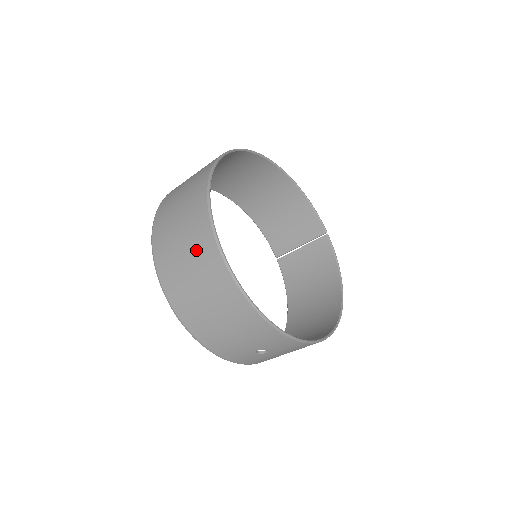
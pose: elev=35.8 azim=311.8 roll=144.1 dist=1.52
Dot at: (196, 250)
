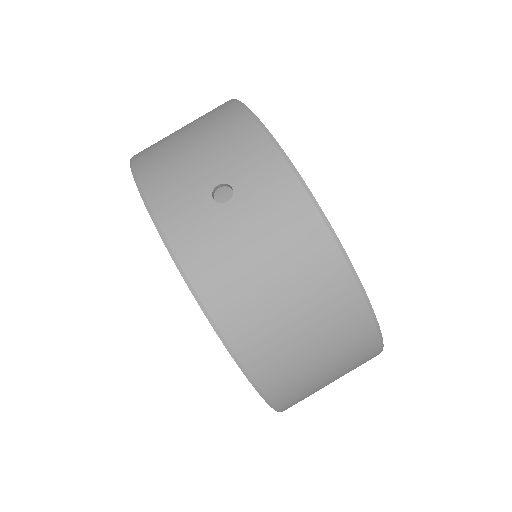
Dot at: occluded
